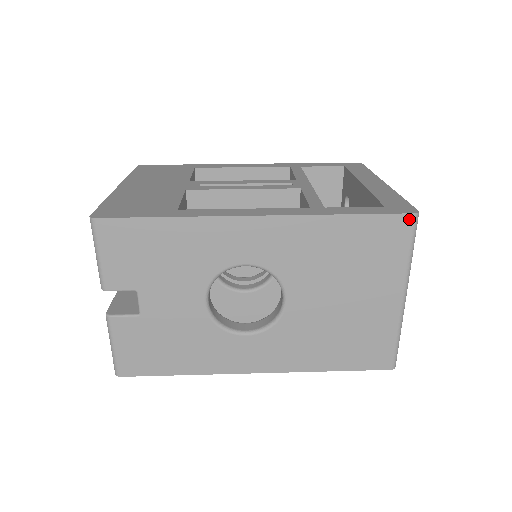
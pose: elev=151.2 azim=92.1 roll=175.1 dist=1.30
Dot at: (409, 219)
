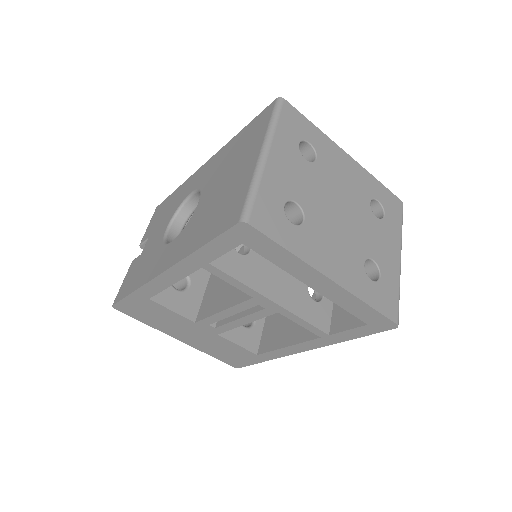
Dot at: (273, 104)
